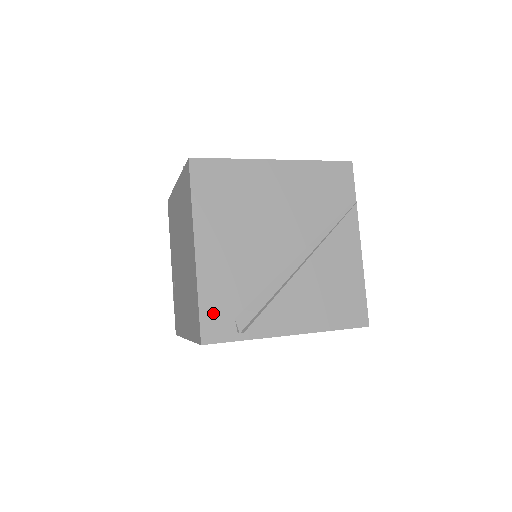
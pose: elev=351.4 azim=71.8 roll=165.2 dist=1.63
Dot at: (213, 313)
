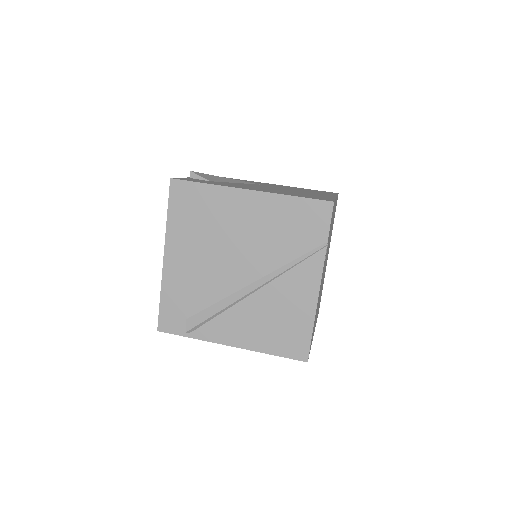
Dot at: (170, 310)
